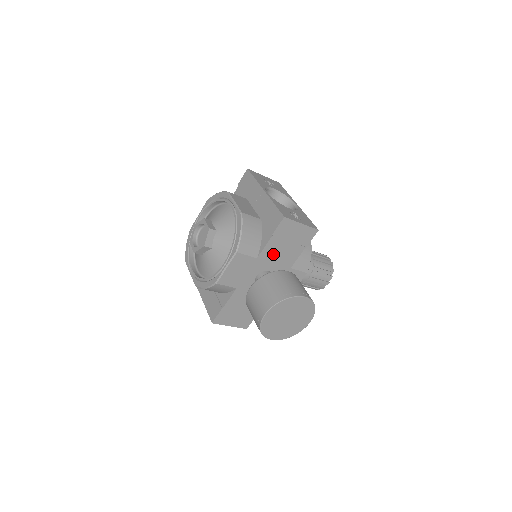
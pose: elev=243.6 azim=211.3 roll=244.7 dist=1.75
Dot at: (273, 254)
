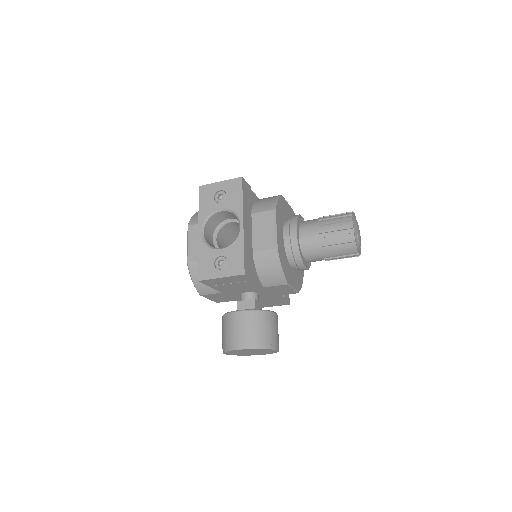
Dot at: (231, 289)
